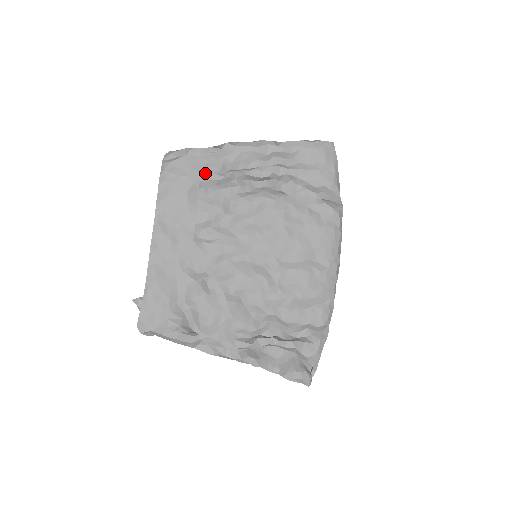
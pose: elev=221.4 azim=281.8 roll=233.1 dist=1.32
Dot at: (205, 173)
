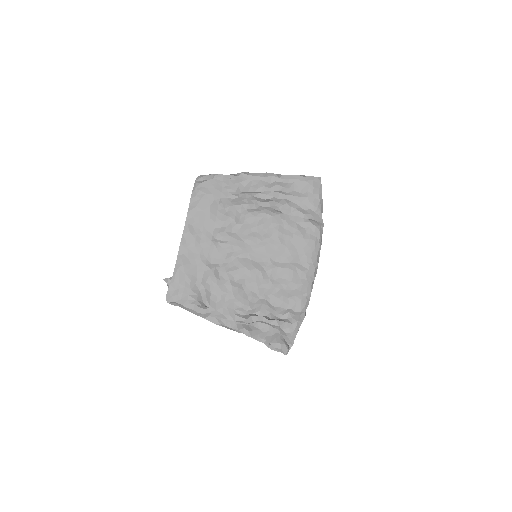
Dot at: (224, 193)
